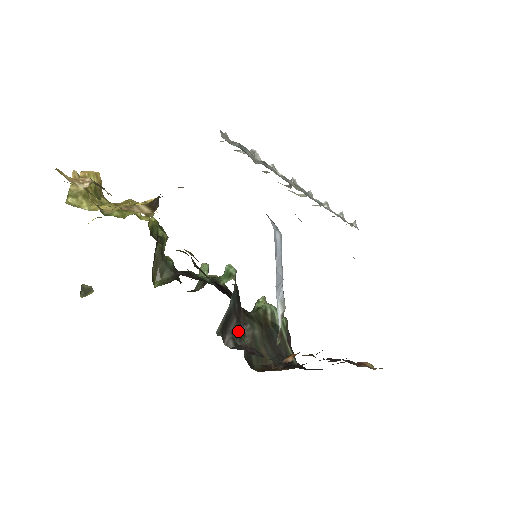
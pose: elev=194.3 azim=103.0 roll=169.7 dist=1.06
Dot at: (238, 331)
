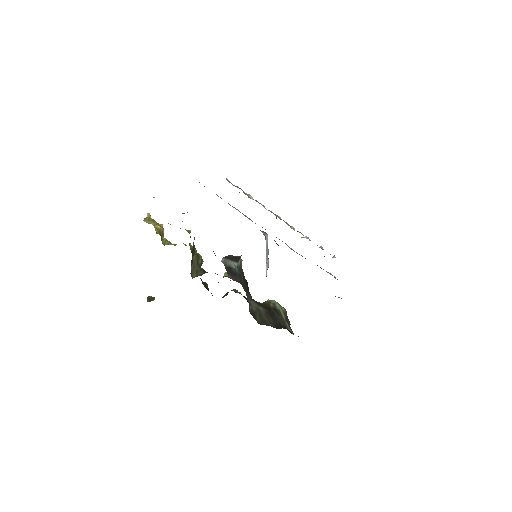
Dot at: occluded
